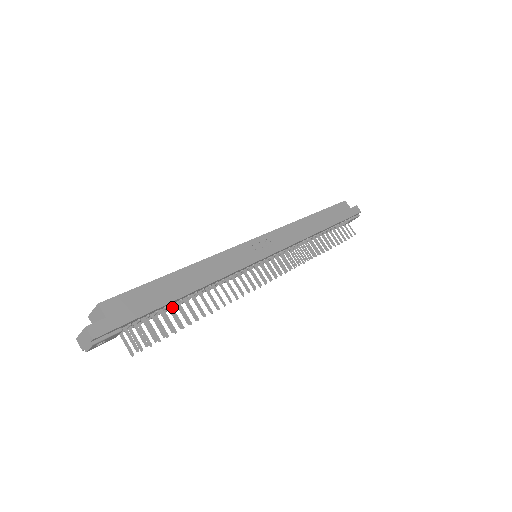
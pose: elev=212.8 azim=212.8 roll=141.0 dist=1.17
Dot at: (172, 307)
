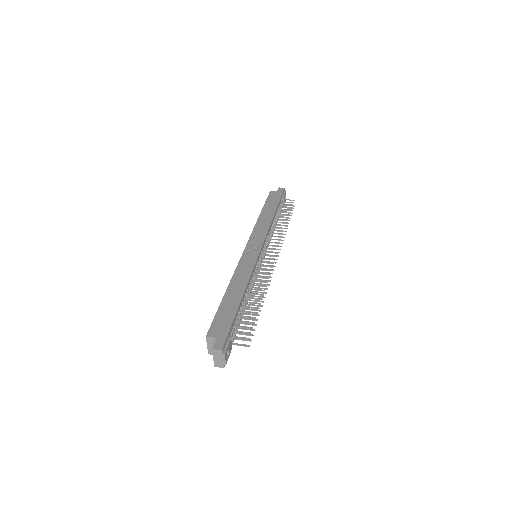
Dot at: (243, 313)
